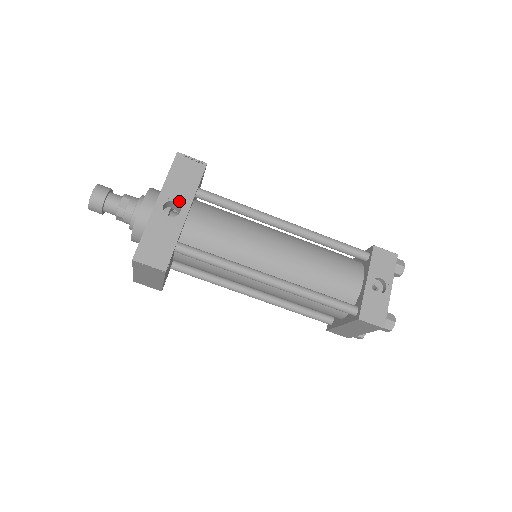
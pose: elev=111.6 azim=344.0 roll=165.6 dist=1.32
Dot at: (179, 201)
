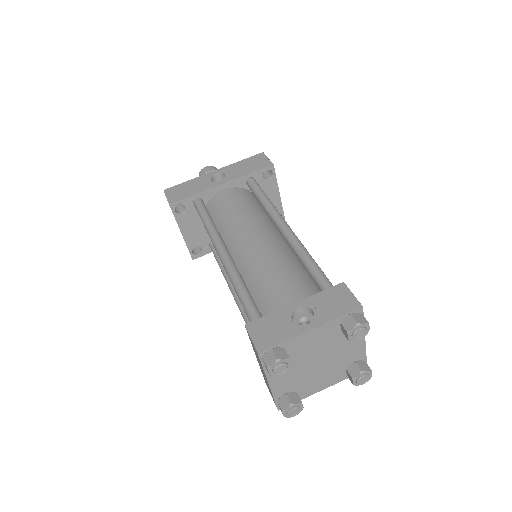
Dot at: (228, 175)
